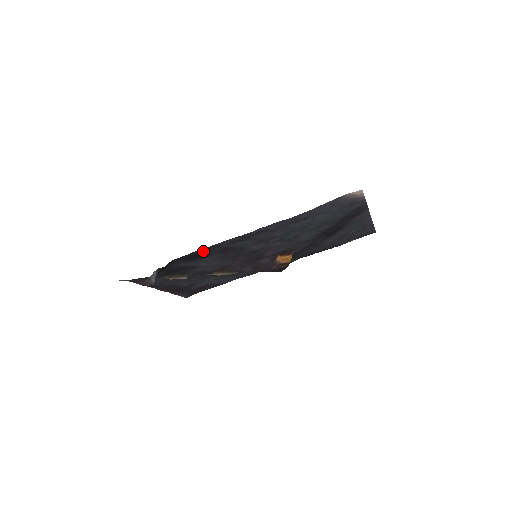
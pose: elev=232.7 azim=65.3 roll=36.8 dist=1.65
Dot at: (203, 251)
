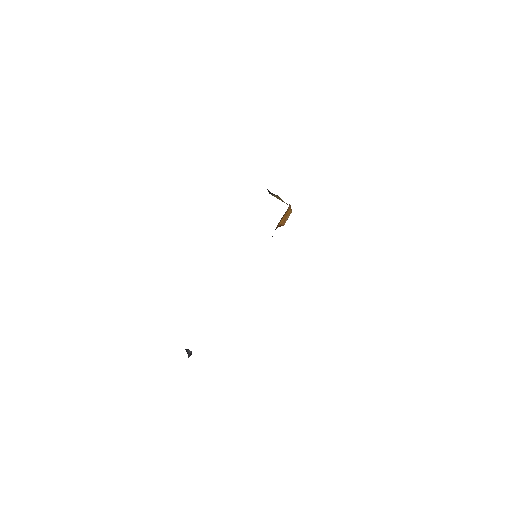
Dot at: occluded
